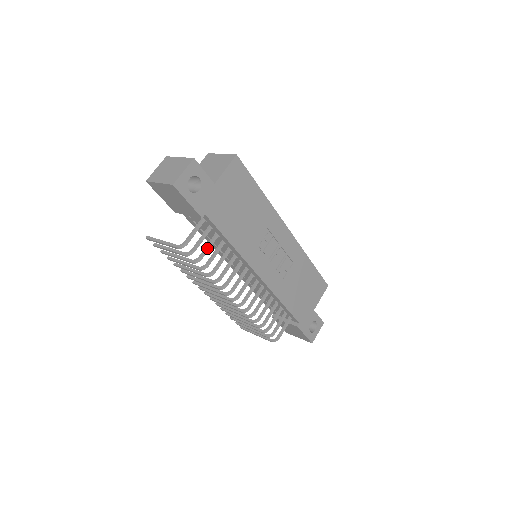
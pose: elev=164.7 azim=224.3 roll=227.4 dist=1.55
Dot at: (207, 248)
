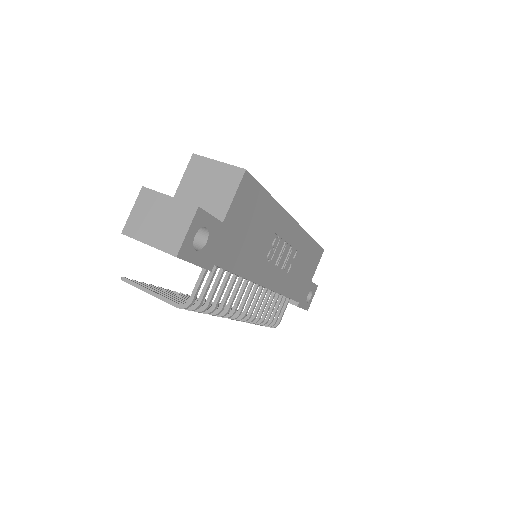
Dot at: (214, 292)
